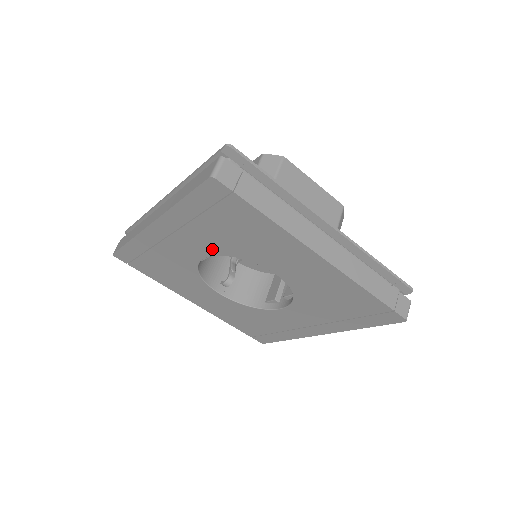
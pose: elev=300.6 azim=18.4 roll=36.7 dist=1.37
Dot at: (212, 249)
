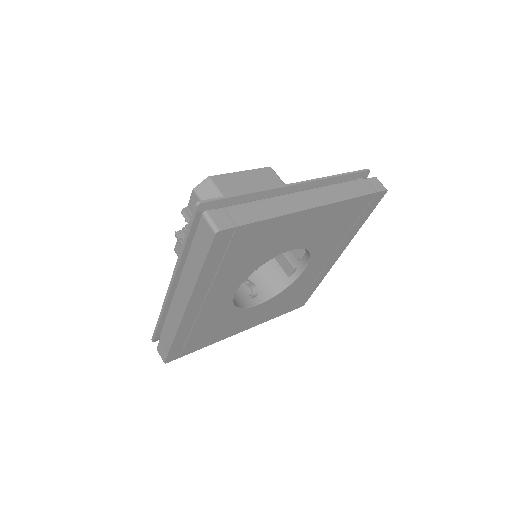
Dot at: (239, 280)
